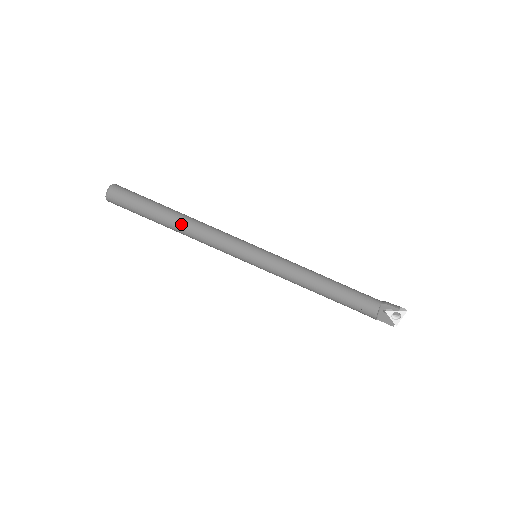
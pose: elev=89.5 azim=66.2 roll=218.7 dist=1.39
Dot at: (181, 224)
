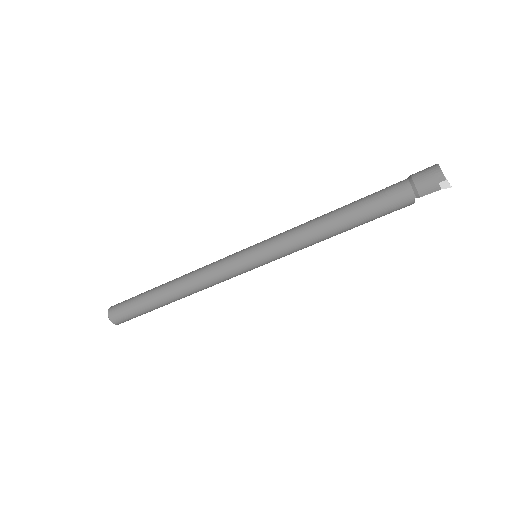
Dot at: occluded
